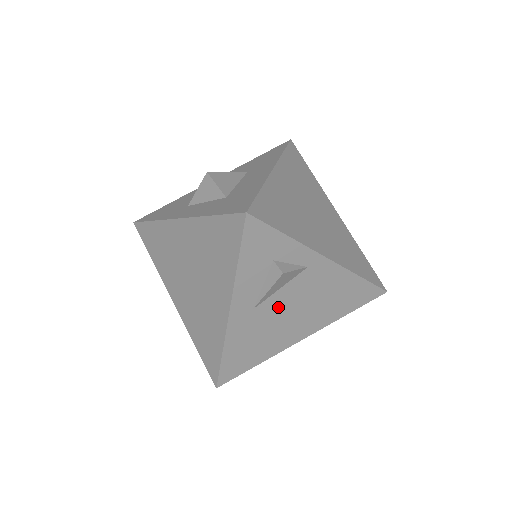
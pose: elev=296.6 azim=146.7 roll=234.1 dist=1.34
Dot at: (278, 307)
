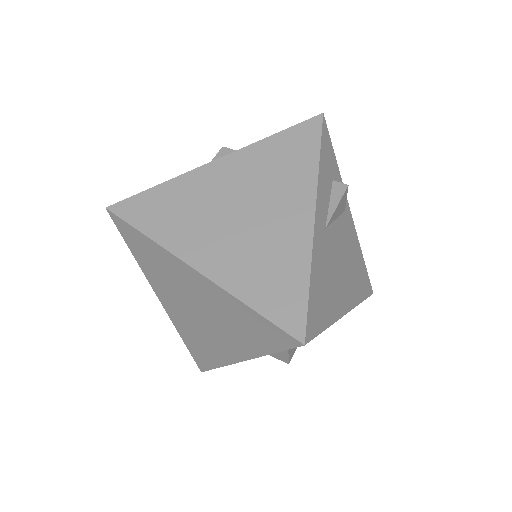
Dot at: (335, 244)
